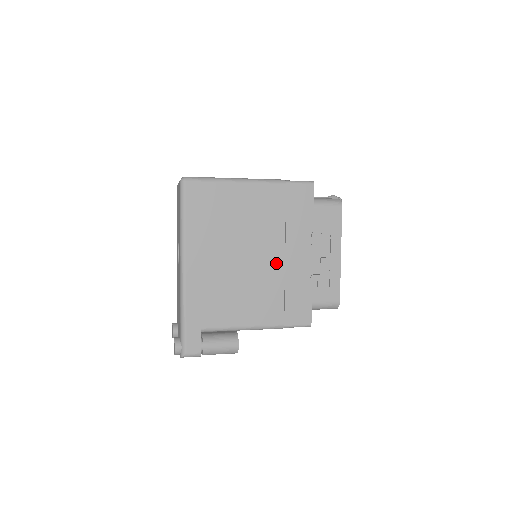
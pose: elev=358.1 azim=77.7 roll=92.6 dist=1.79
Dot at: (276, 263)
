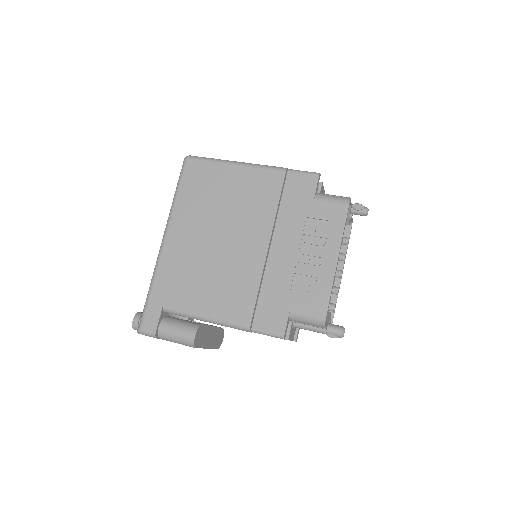
Dot at: (257, 253)
